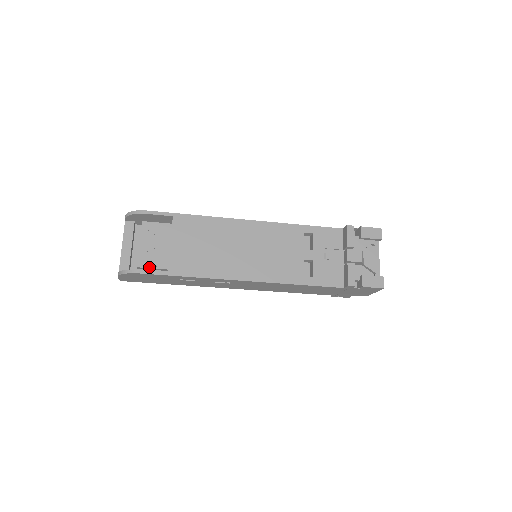
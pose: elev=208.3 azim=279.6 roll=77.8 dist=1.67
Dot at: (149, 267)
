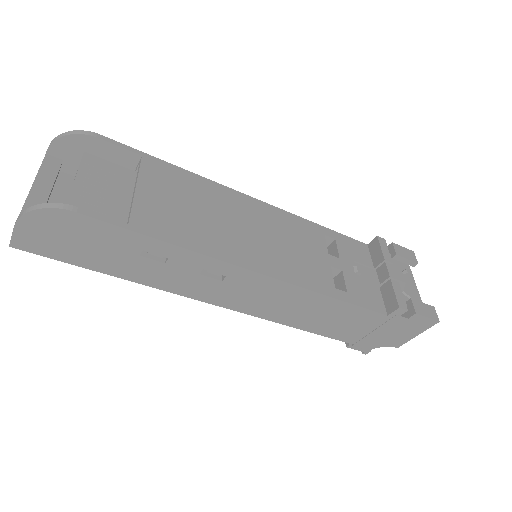
Dot at: occluded
